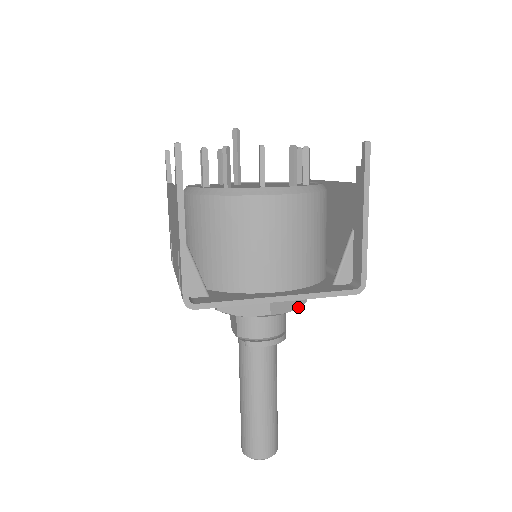
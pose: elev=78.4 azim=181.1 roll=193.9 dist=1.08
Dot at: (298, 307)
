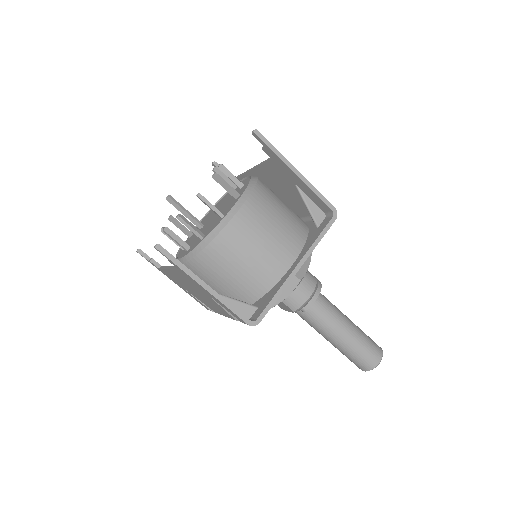
Dot at: (310, 259)
